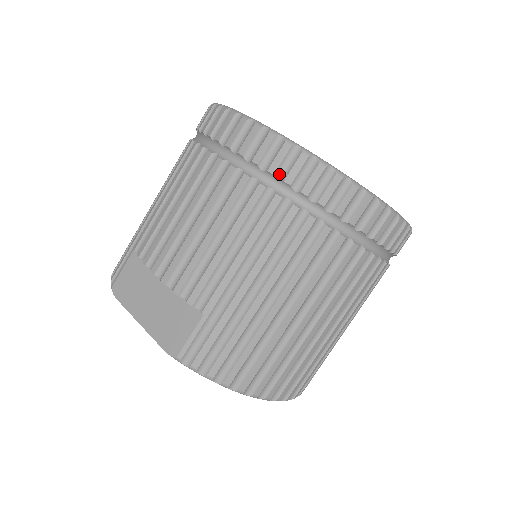
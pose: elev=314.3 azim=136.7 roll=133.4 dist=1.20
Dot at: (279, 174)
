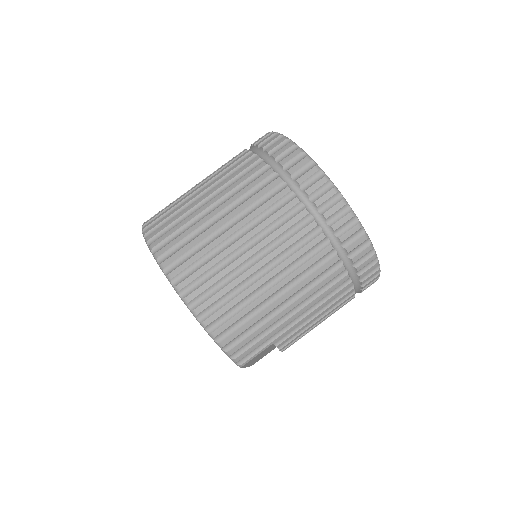
Dot at: occluded
